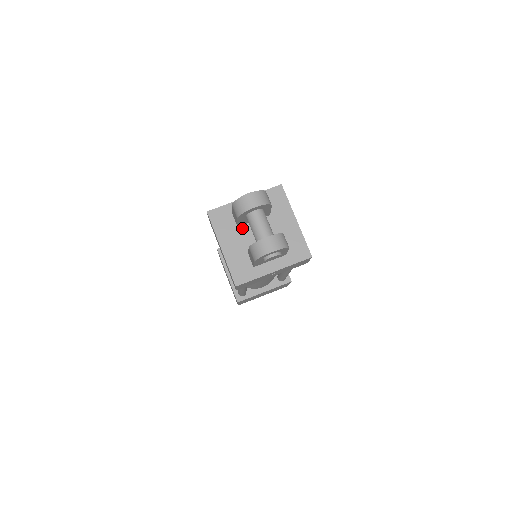
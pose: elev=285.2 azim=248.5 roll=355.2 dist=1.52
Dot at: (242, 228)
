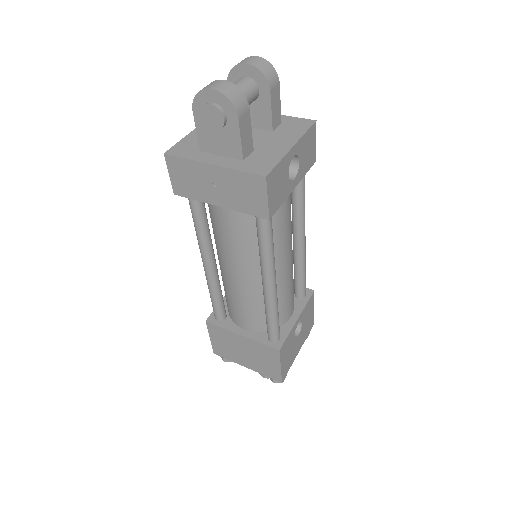
Dot at: occluded
